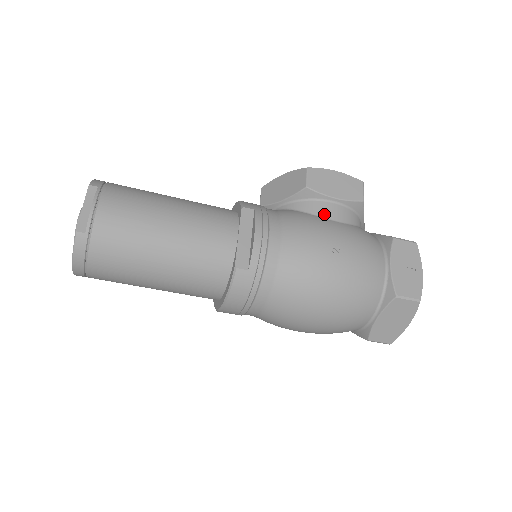
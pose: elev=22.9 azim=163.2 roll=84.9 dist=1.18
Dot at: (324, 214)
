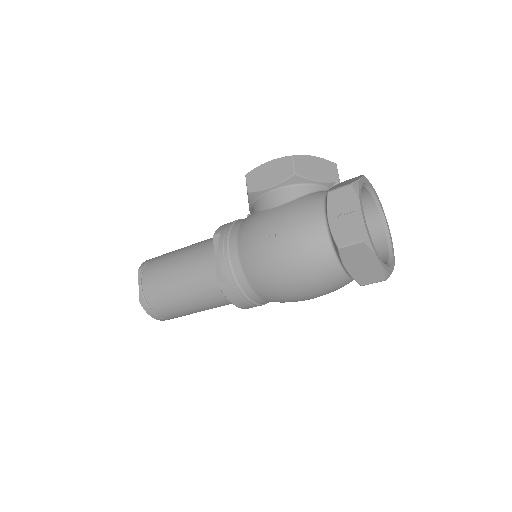
Dot at: (268, 206)
